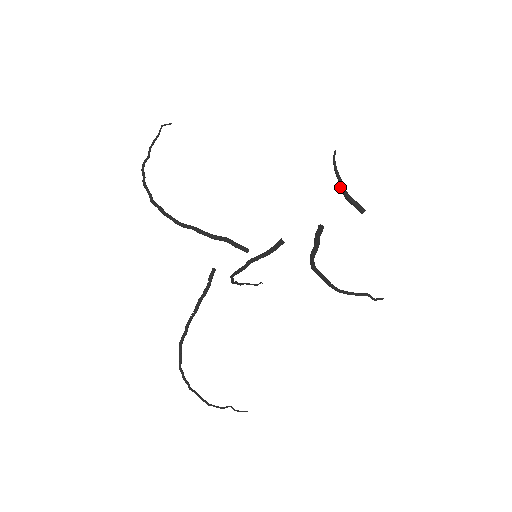
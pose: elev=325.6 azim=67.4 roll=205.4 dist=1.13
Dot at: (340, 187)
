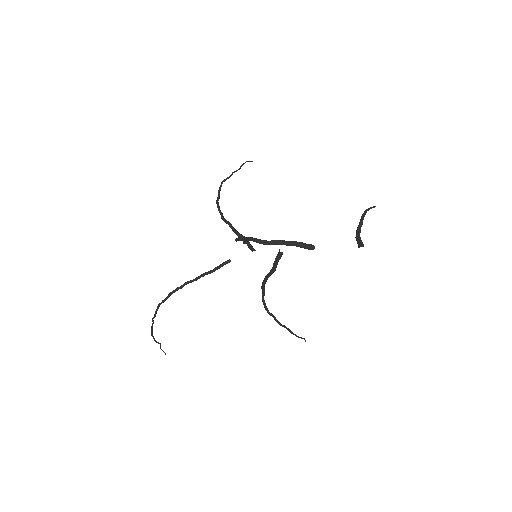
Dot at: (357, 229)
